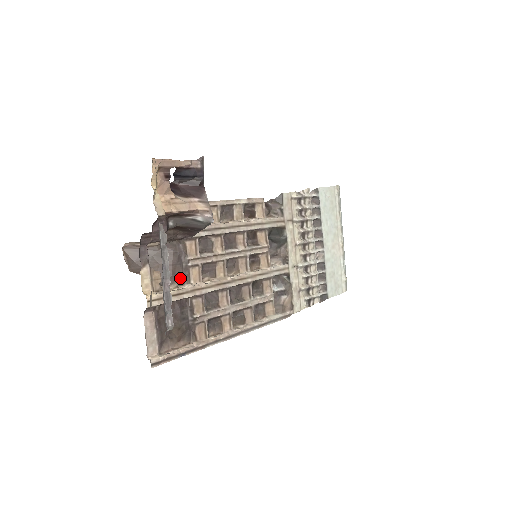
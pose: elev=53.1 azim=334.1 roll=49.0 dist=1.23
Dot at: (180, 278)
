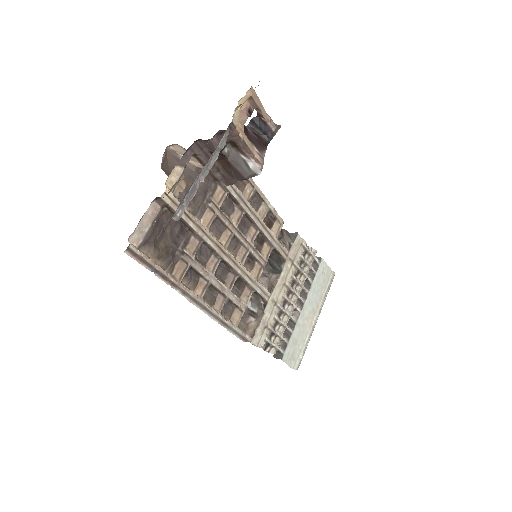
Dot at: (196, 208)
